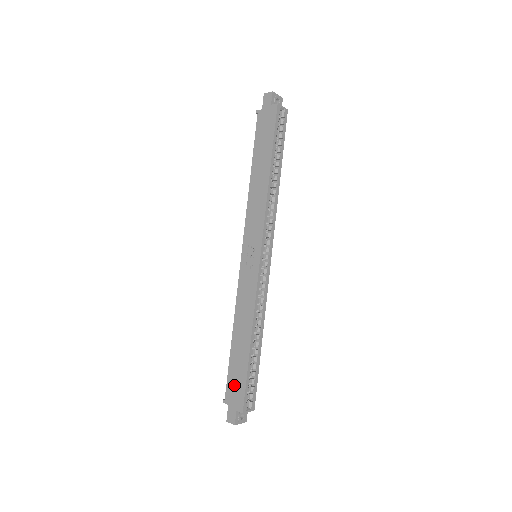
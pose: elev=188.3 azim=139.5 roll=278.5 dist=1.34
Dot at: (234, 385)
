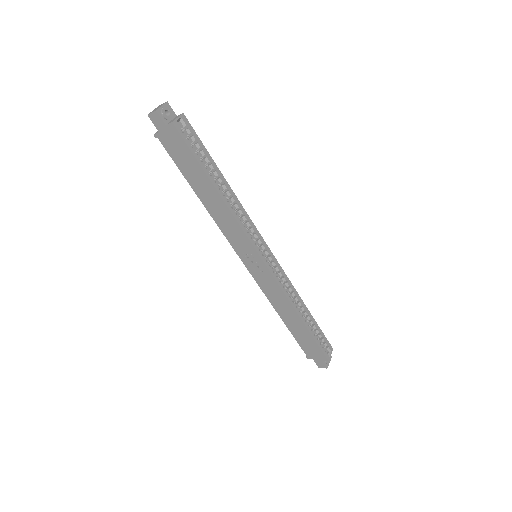
Dot at: (308, 348)
